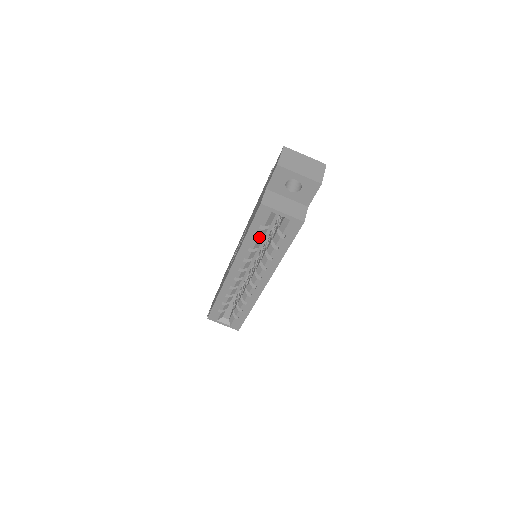
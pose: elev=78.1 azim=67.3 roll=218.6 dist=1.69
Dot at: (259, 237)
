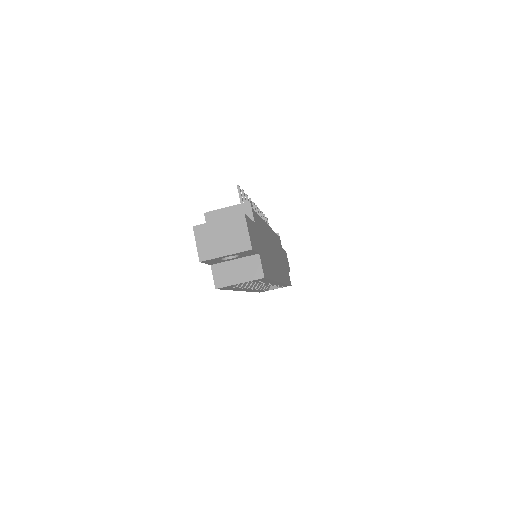
Dot at: (240, 286)
